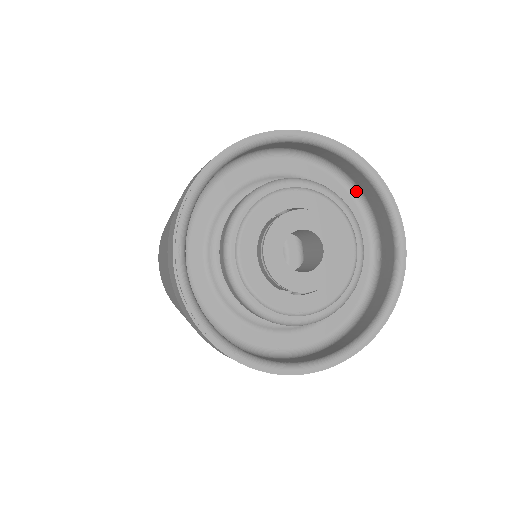
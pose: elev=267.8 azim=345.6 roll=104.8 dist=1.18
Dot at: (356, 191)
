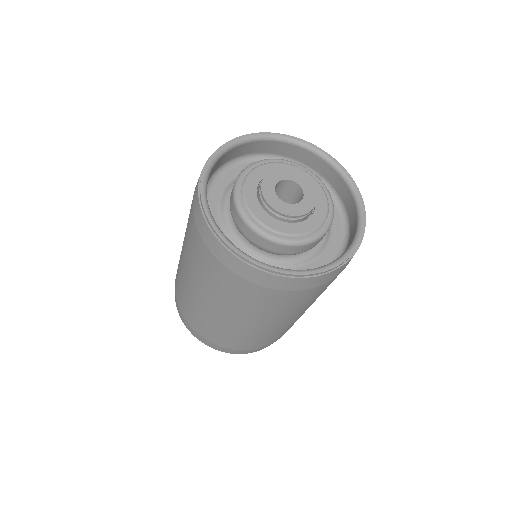
Dot at: (266, 157)
